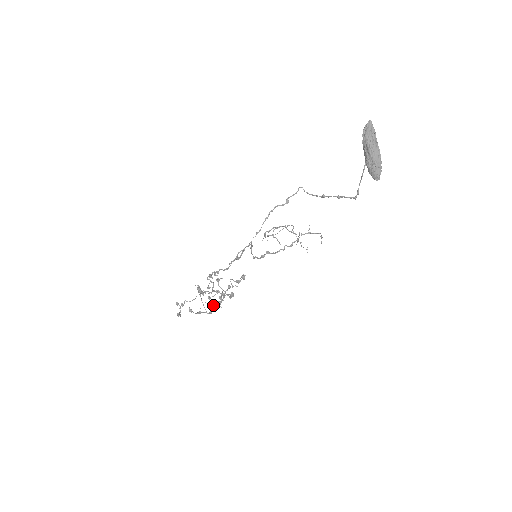
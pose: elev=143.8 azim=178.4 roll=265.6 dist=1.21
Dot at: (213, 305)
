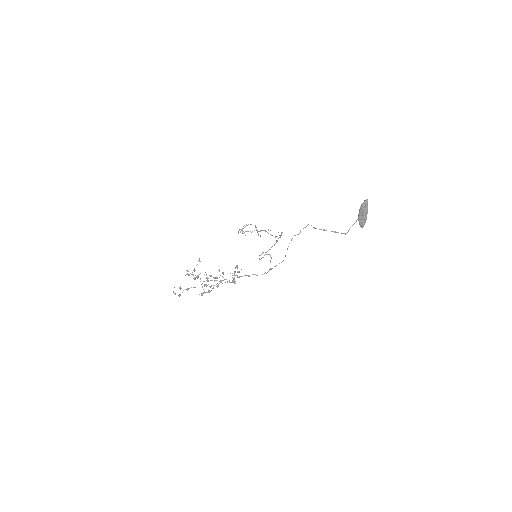
Dot at: (205, 285)
